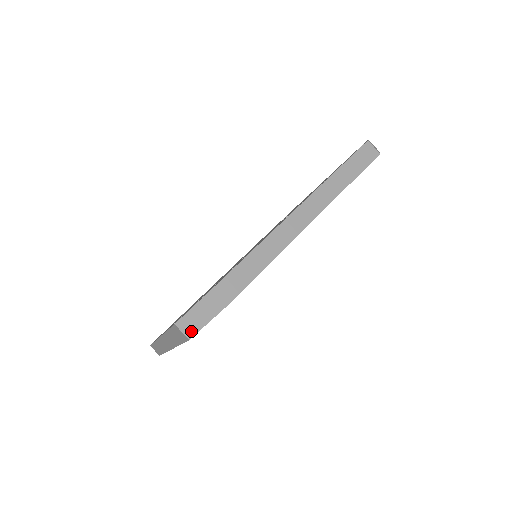
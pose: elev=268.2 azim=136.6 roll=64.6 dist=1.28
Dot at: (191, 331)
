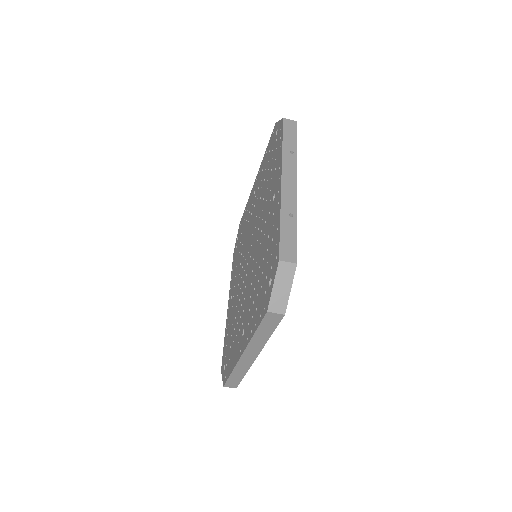
Dot at: occluded
